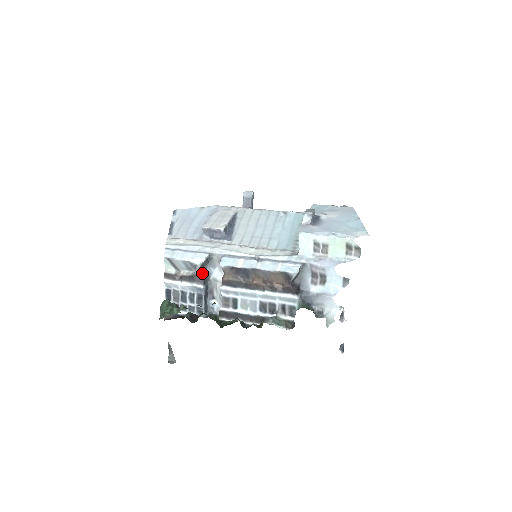
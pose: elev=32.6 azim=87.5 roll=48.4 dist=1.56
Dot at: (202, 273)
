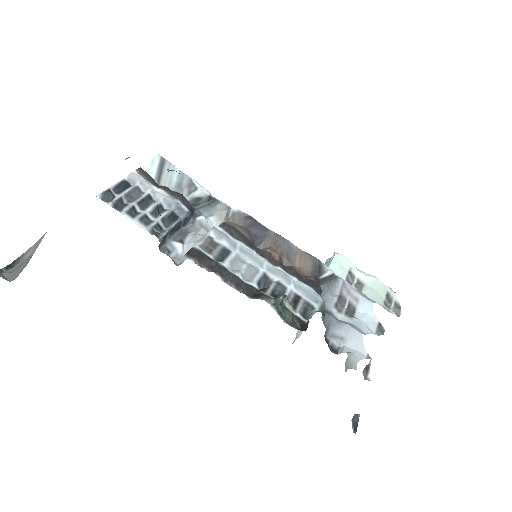
Dot at: occluded
